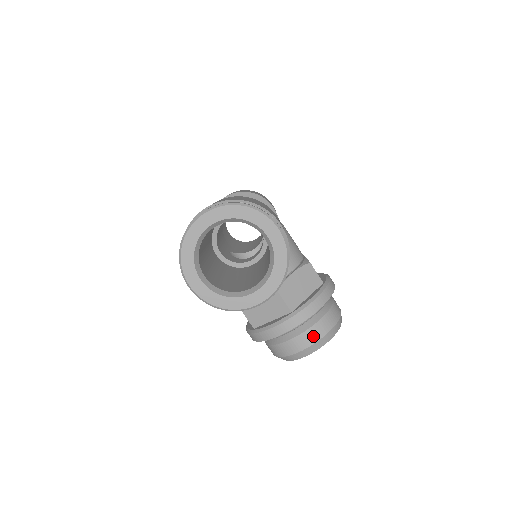
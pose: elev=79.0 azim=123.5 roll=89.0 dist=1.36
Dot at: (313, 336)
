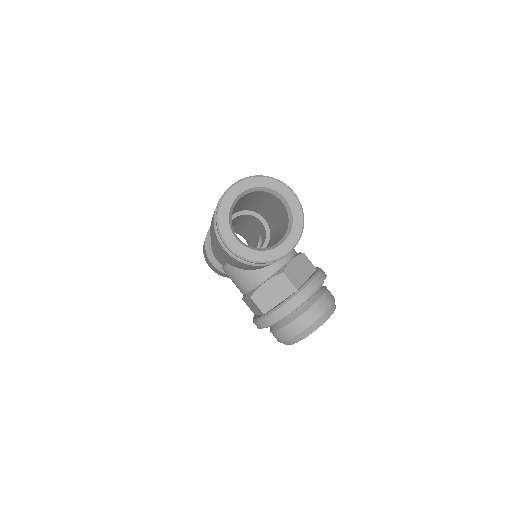
Dot at: (317, 311)
